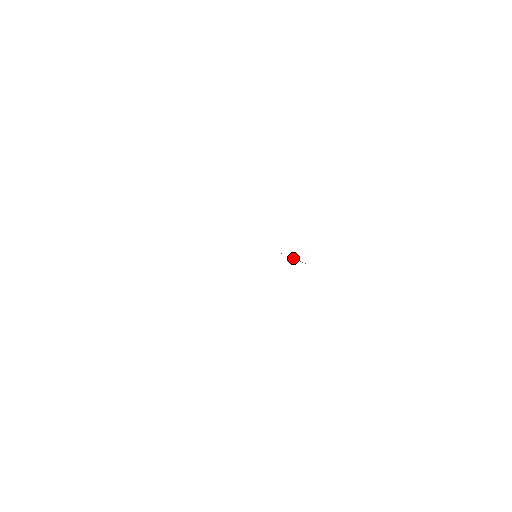
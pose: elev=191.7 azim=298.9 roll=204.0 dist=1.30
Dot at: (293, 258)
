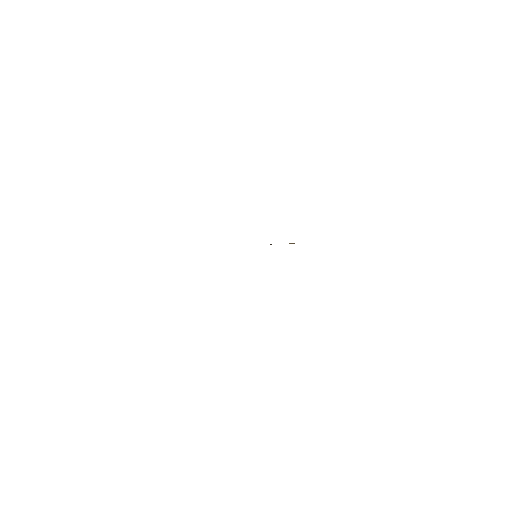
Dot at: occluded
